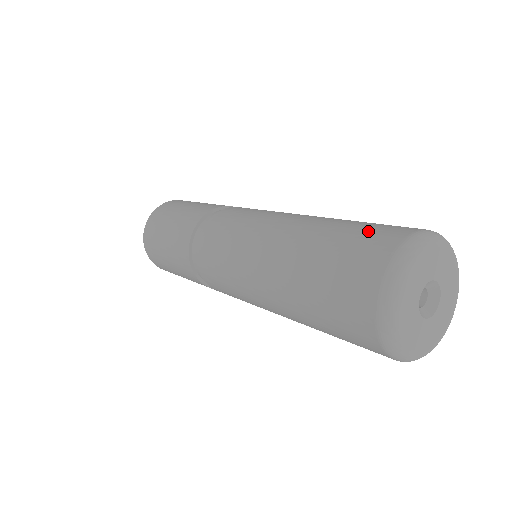
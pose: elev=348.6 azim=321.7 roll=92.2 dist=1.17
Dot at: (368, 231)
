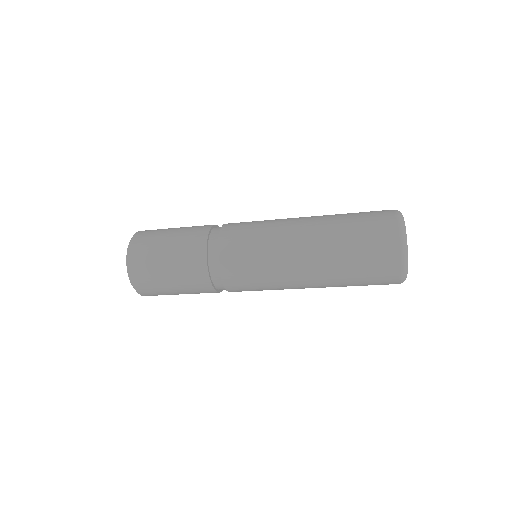
Dot at: (370, 231)
